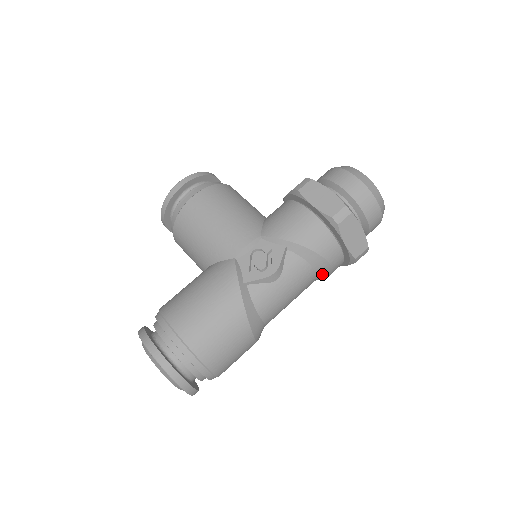
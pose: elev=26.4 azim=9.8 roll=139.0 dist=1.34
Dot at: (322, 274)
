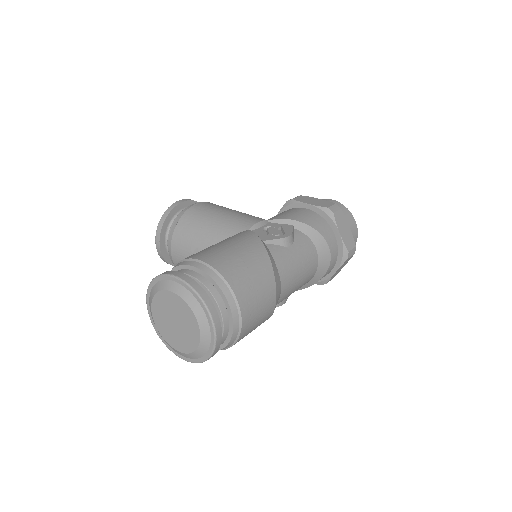
Dot at: (322, 263)
